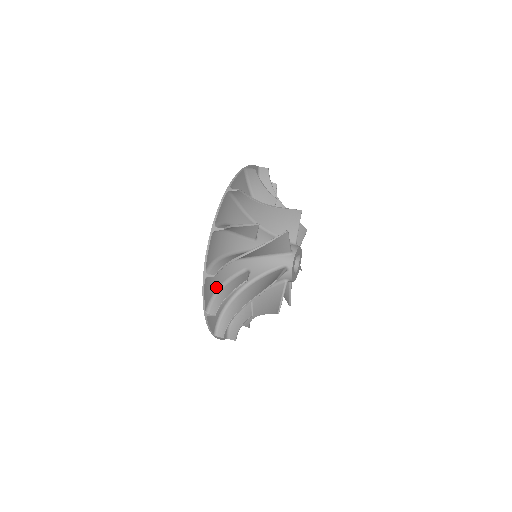
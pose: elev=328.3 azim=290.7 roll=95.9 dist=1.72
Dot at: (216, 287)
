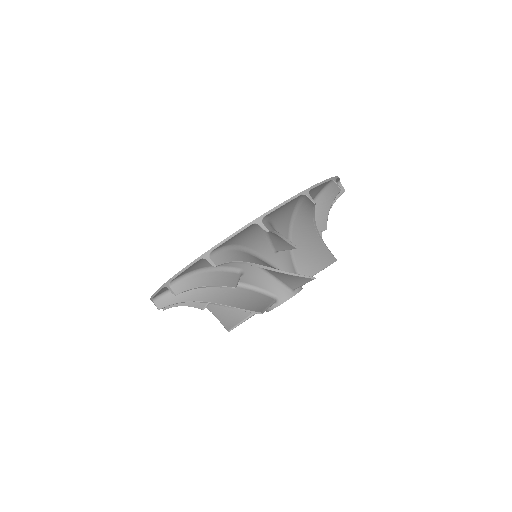
Dot at: occluded
